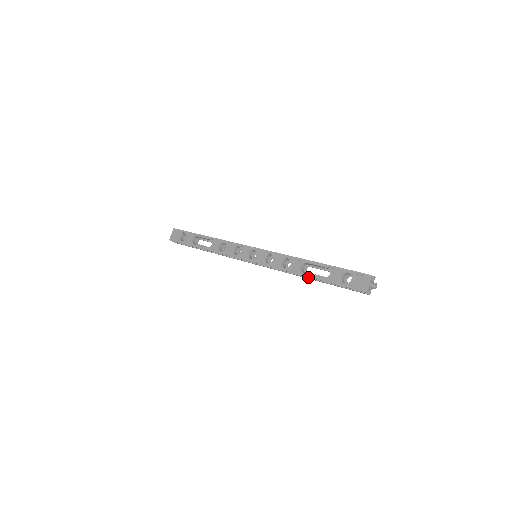
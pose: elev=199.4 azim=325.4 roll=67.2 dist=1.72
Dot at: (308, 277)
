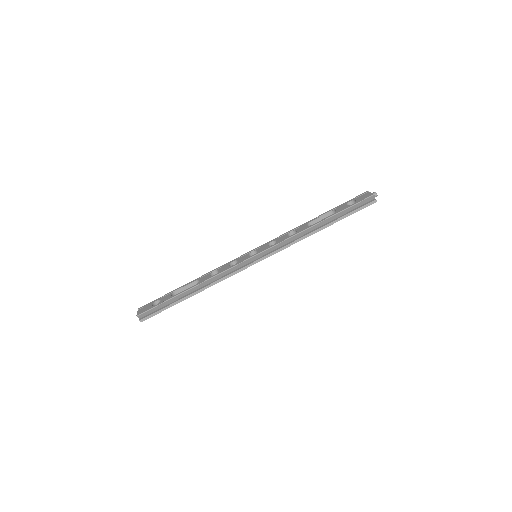
Dot at: (318, 228)
